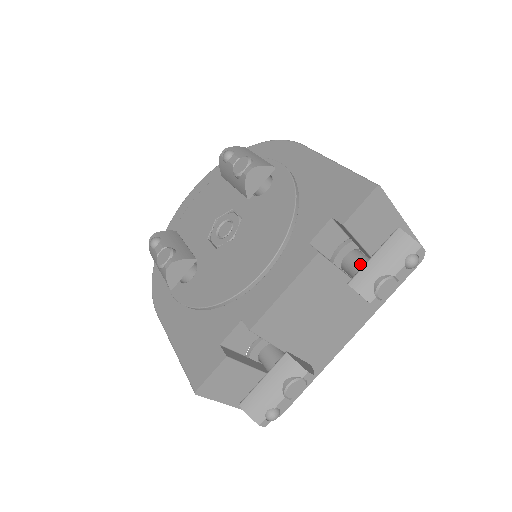
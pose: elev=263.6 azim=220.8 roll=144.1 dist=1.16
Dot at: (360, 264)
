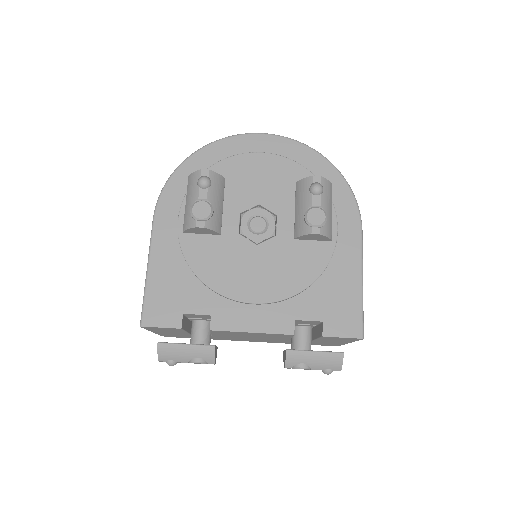
Dot at: (304, 342)
